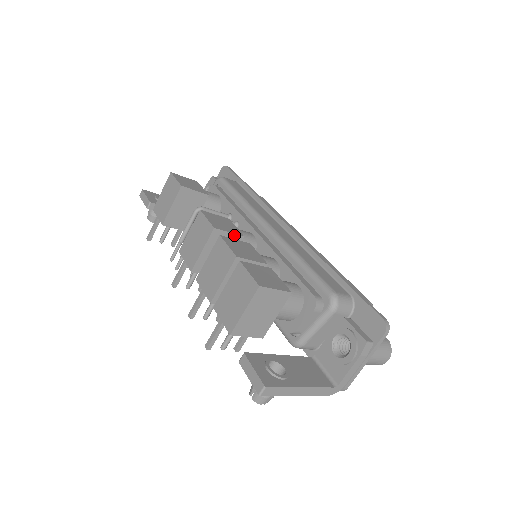
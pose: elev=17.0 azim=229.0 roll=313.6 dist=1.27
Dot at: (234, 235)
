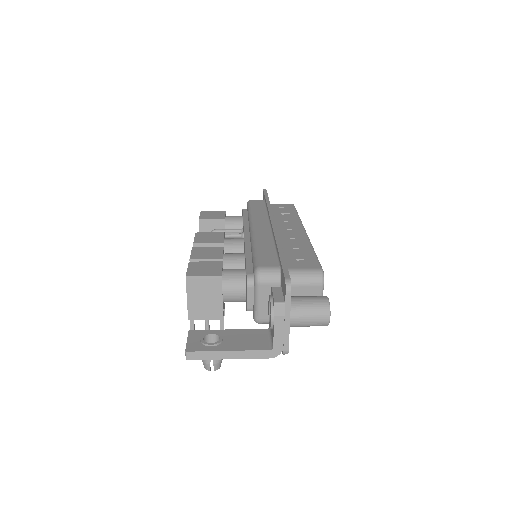
Dot at: (214, 244)
